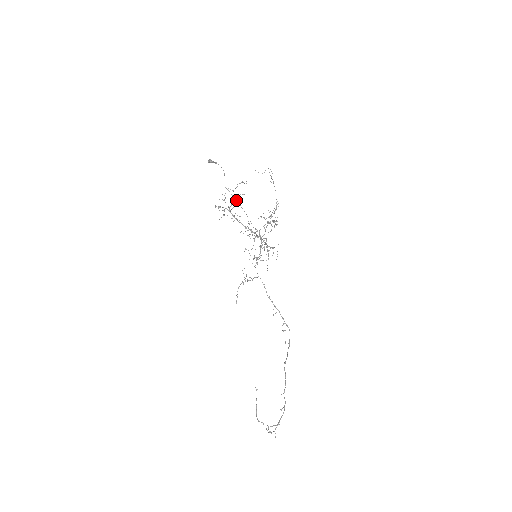
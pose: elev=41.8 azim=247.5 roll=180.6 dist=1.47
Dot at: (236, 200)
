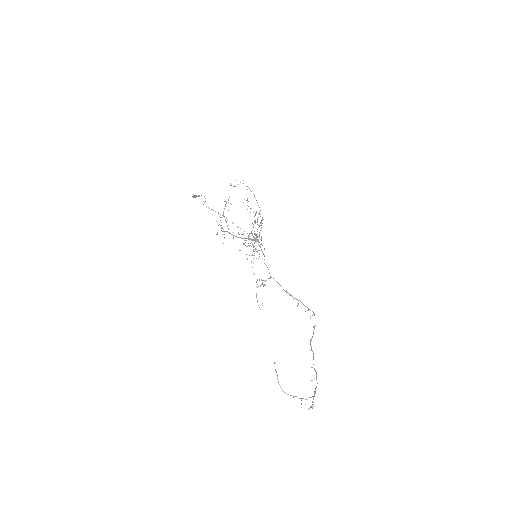
Dot at: occluded
